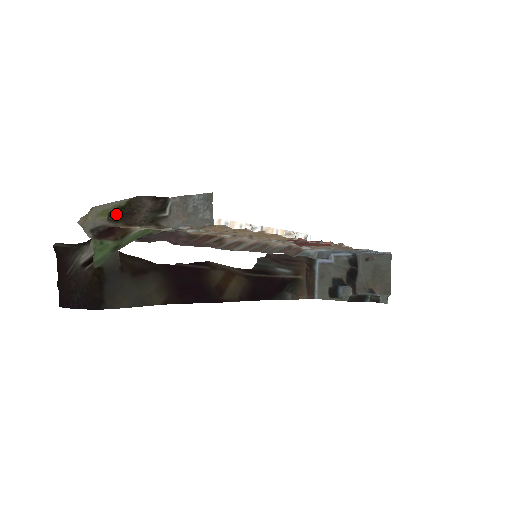
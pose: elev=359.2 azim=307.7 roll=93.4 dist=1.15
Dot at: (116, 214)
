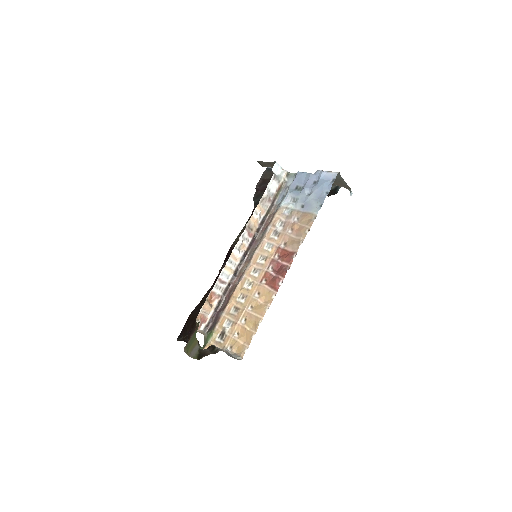
Dot at: (200, 358)
